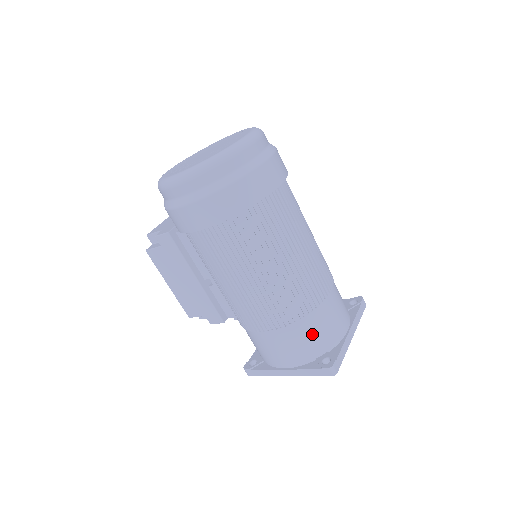
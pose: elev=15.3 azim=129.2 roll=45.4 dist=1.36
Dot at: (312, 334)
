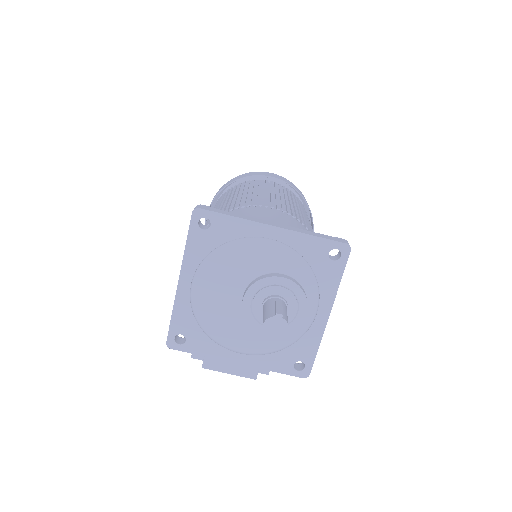
Dot at: occluded
